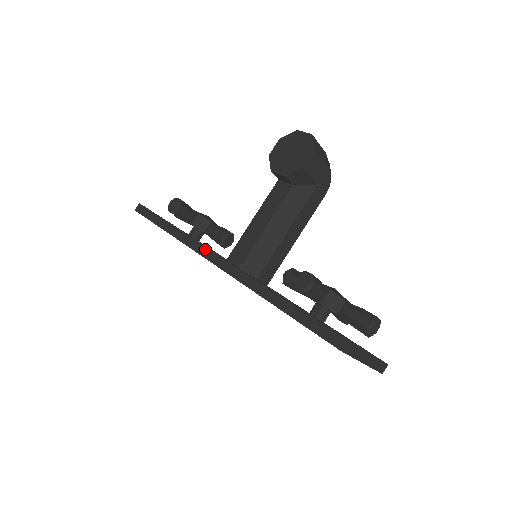
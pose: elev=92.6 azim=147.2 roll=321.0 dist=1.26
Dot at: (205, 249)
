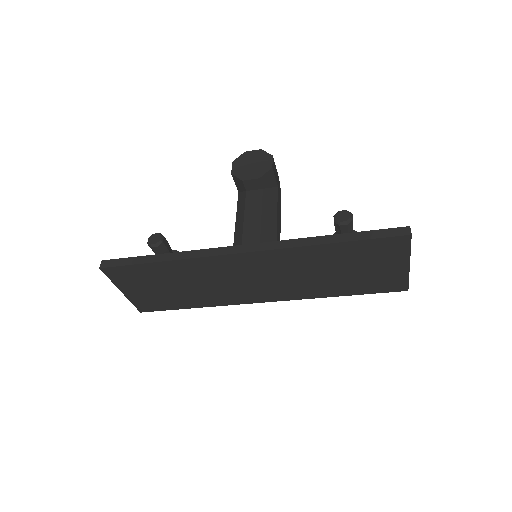
Dot at: (224, 248)
